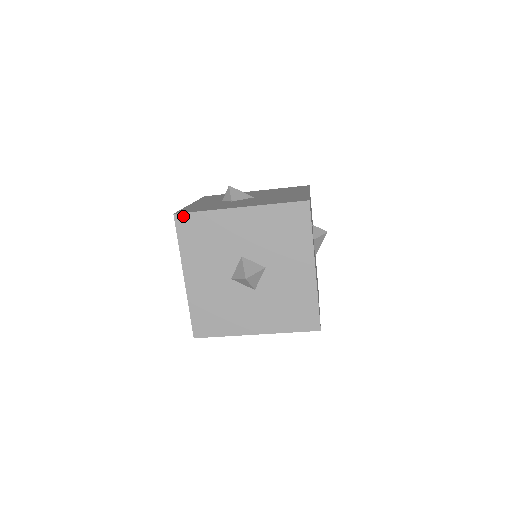
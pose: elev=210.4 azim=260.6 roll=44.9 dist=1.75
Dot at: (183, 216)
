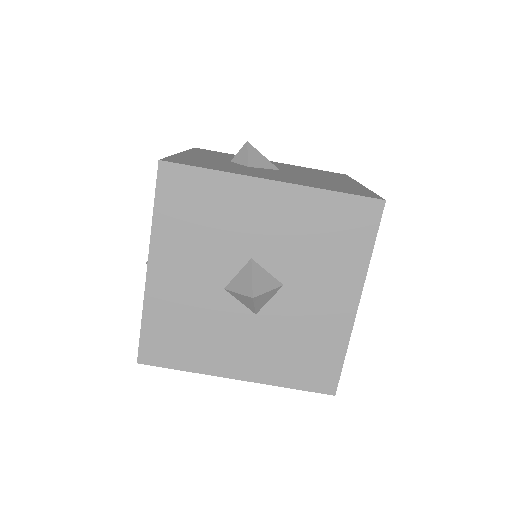
Dot at: (174, 168)
